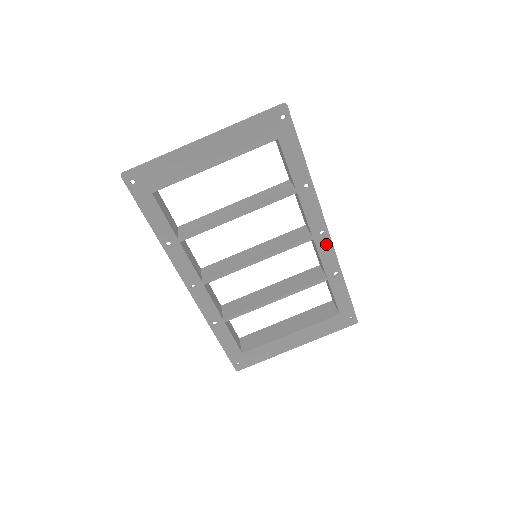
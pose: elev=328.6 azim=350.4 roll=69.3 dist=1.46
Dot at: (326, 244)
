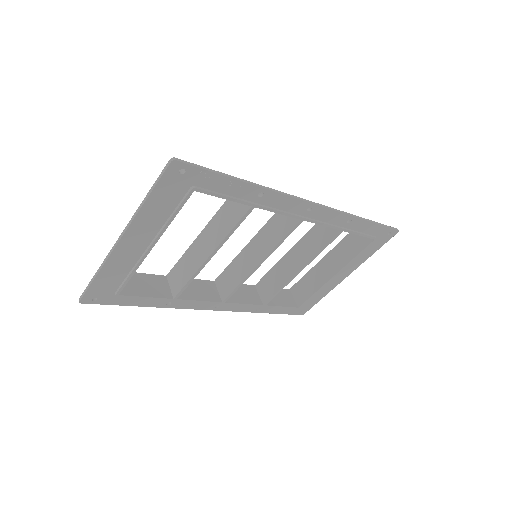
Dot at: (320, 213)
